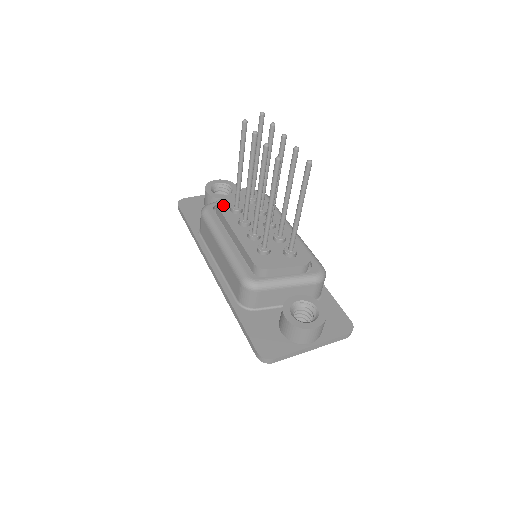
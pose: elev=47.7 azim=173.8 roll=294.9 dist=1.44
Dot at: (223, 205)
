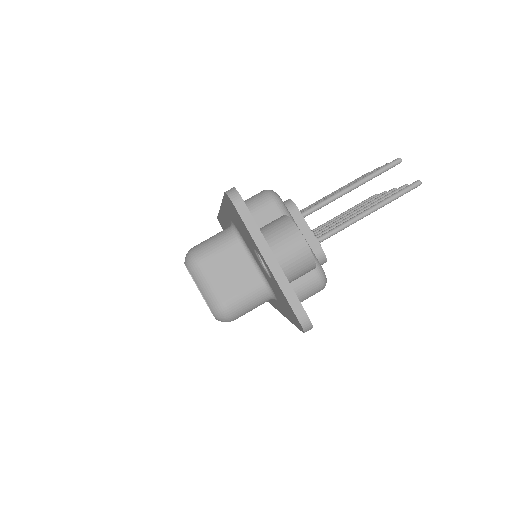
Dot at: occluded
